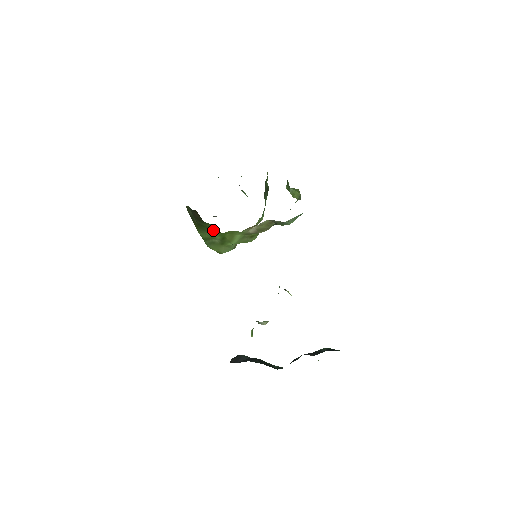
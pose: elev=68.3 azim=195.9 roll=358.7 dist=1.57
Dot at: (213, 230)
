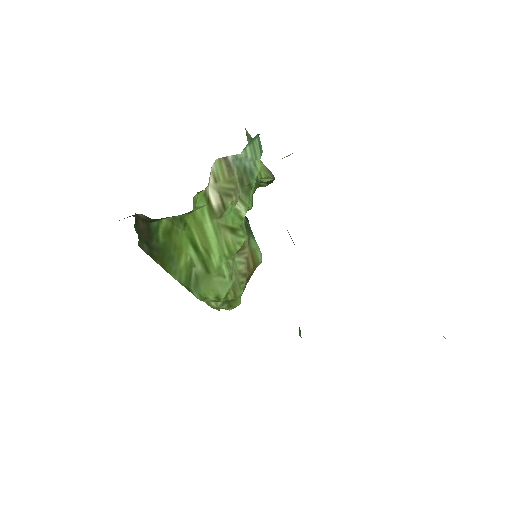
Dot at: (175, 239)
